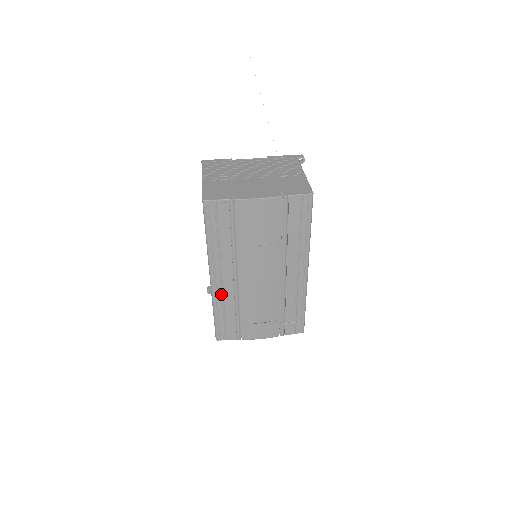
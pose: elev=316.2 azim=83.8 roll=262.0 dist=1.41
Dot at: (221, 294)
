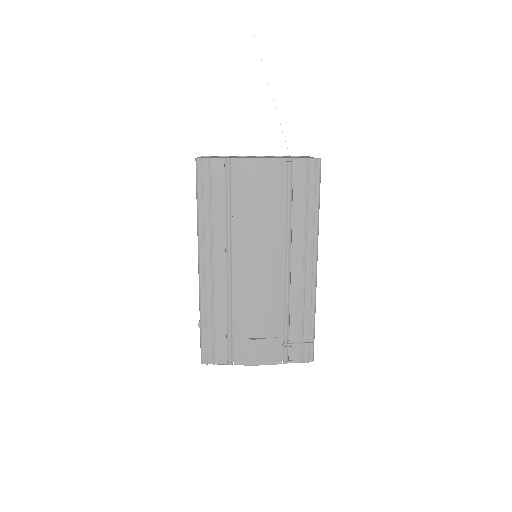
Dot at: (211, 291)
